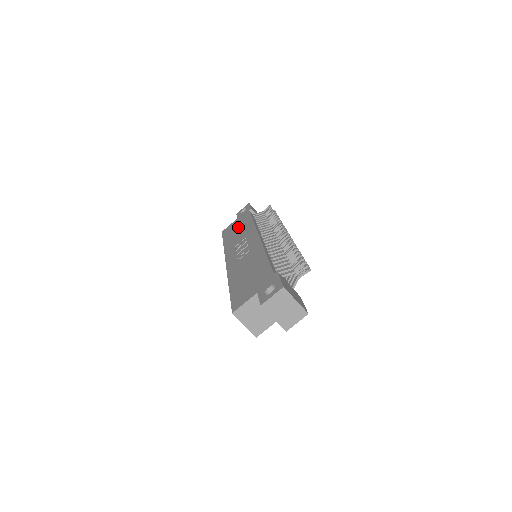
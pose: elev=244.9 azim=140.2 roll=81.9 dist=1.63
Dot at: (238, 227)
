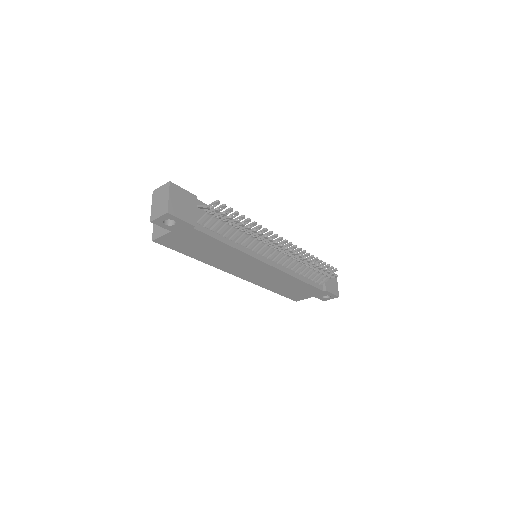
Dot at: occluded
